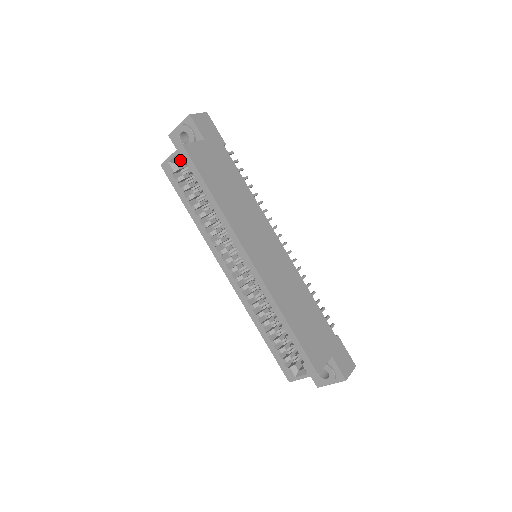
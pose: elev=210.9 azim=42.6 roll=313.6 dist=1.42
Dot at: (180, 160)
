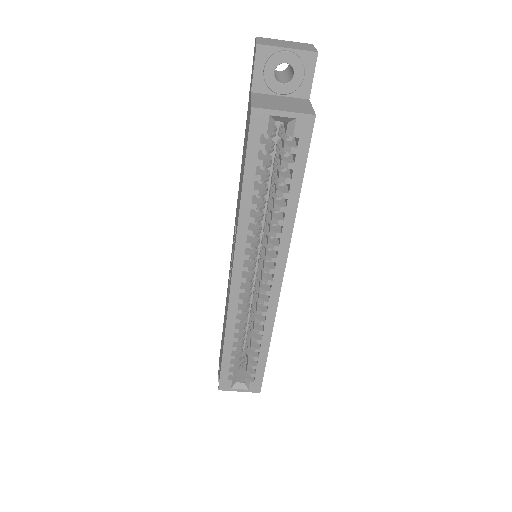
Dot at: occluded
